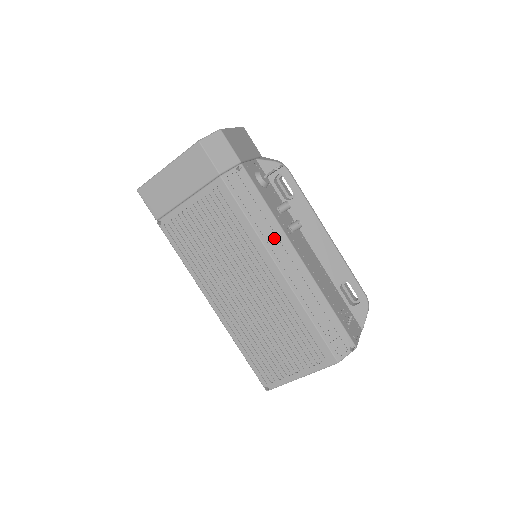
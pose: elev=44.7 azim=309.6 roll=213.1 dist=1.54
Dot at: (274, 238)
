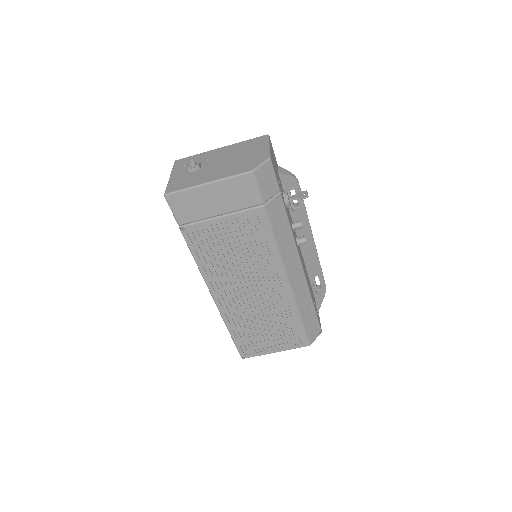
Dot at: (291, 258)
